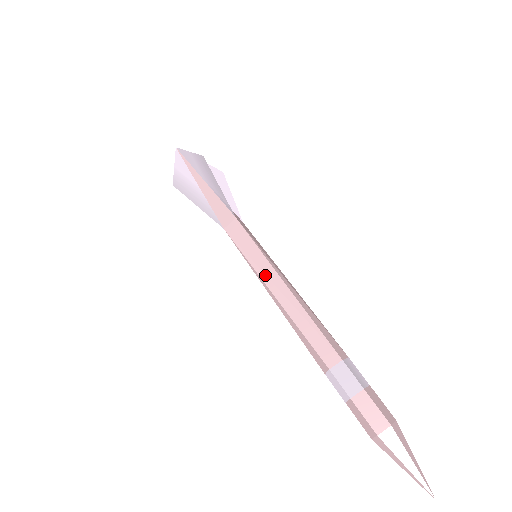
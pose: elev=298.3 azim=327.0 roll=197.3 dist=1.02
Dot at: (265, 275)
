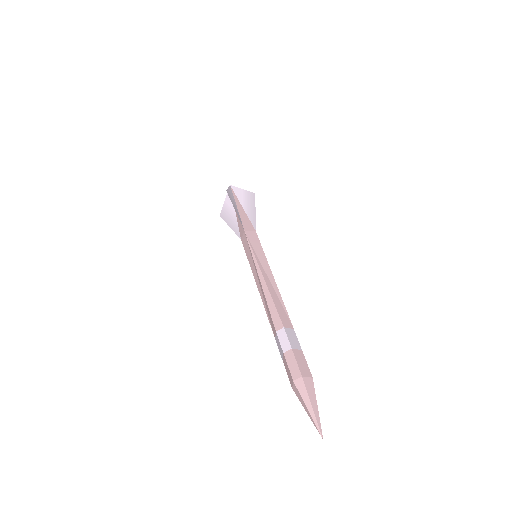
Dot at: (261, 264)
